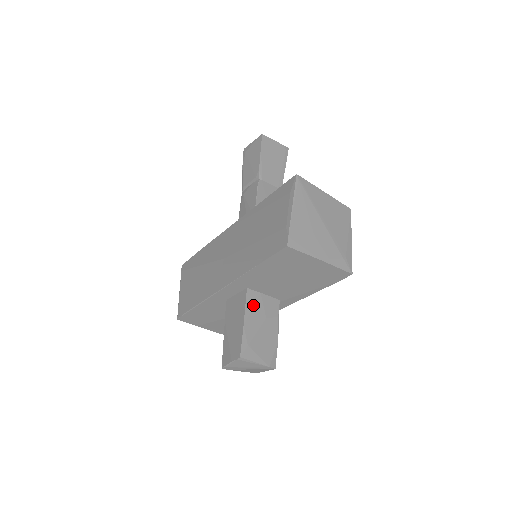
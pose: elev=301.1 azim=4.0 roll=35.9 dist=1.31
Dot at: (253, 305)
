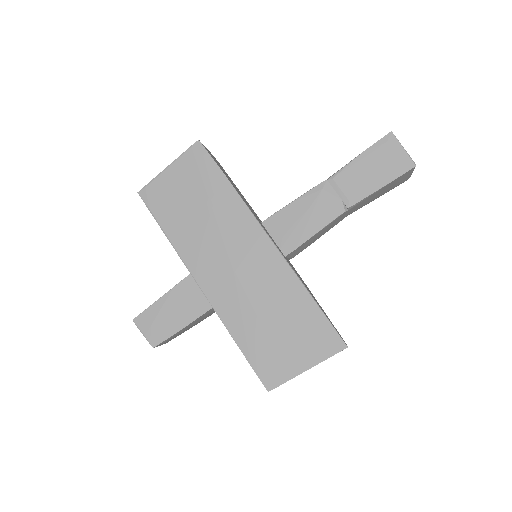
Dot at: (205, 315)
